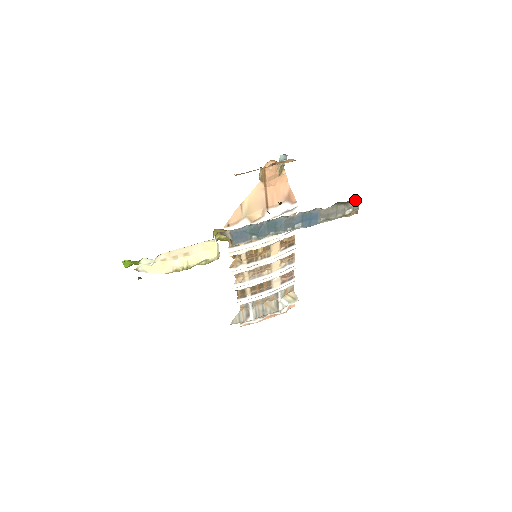
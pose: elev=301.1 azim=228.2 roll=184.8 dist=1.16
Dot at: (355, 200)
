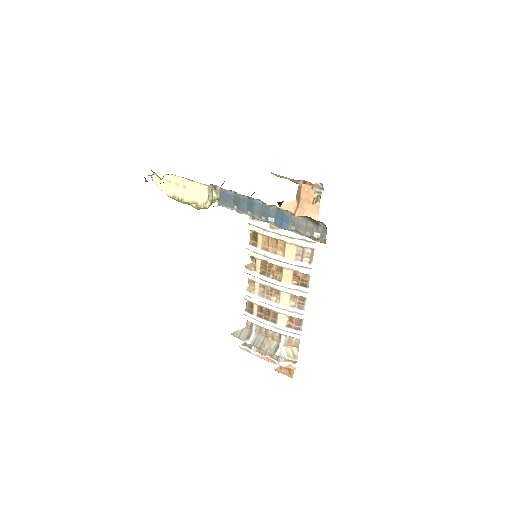
Dot at: (324, 225)
